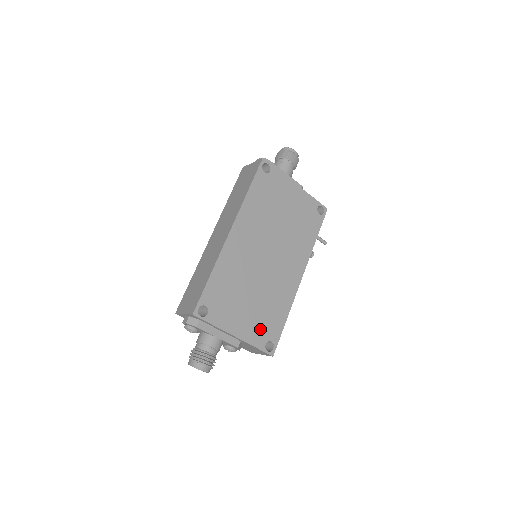
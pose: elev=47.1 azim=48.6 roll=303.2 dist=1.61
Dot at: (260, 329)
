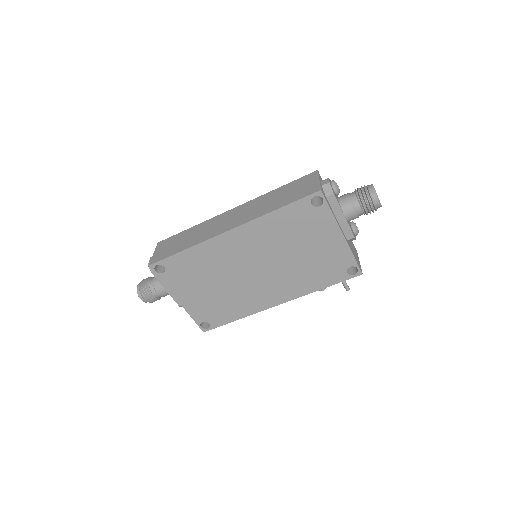
Dot at: (205, 310)
